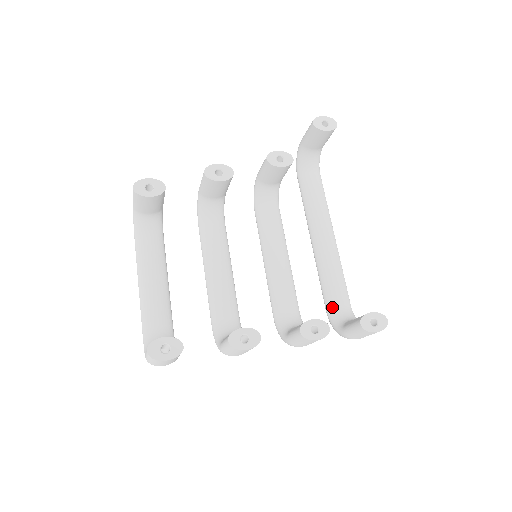
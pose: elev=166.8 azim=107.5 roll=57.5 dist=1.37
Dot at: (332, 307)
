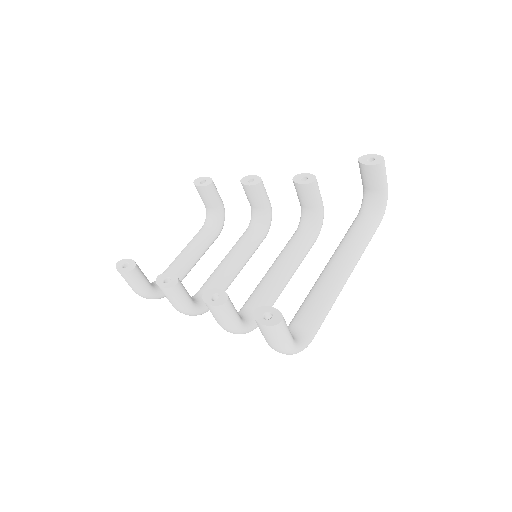
Dot at: (291, 323)
